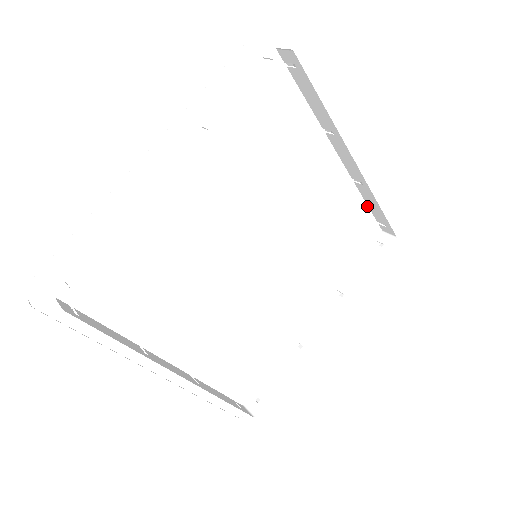
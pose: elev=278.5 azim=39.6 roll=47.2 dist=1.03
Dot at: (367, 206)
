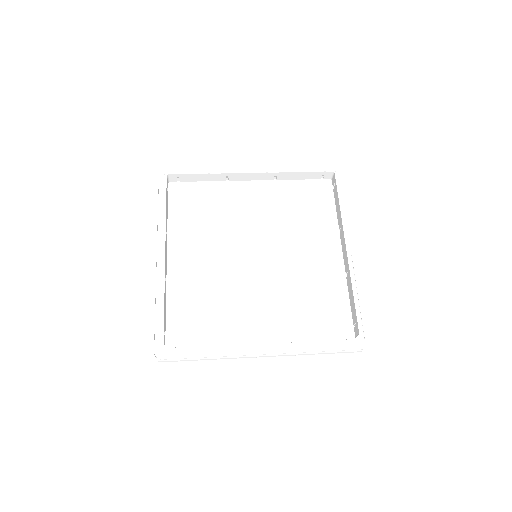
Dot at: (350, 305)
